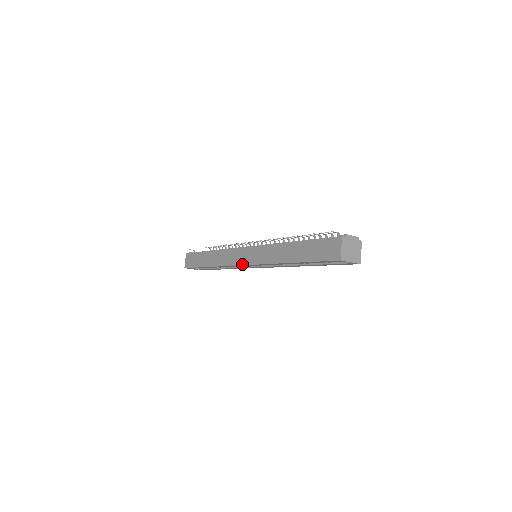
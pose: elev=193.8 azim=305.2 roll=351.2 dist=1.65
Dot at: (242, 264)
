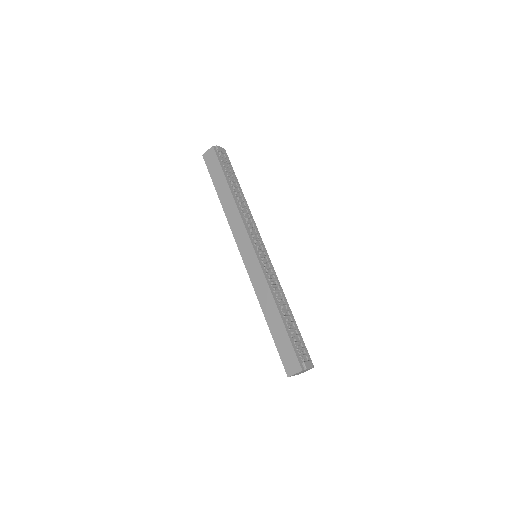
Dot at: (241, 254)
